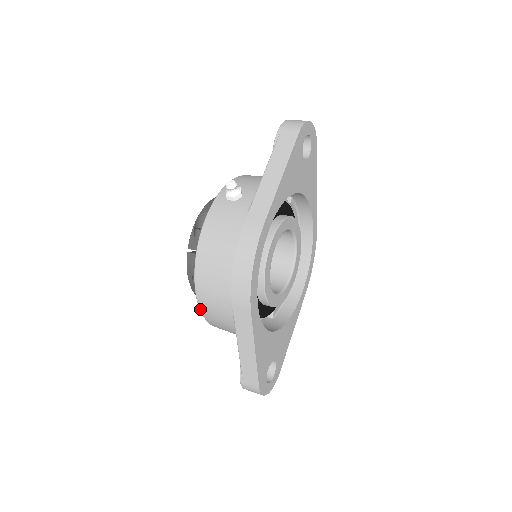
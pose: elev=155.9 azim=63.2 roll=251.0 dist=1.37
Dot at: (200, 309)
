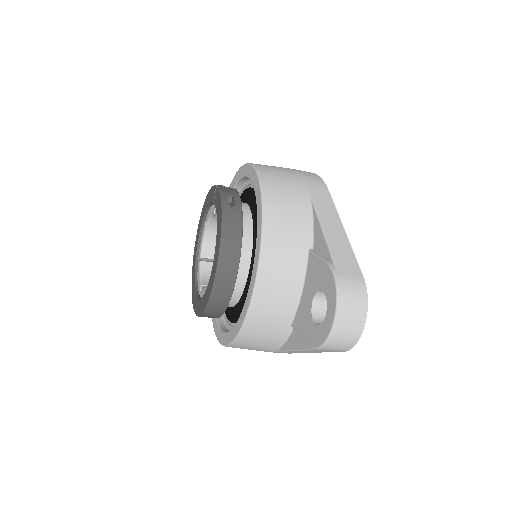
Dot at: (263, 194)
